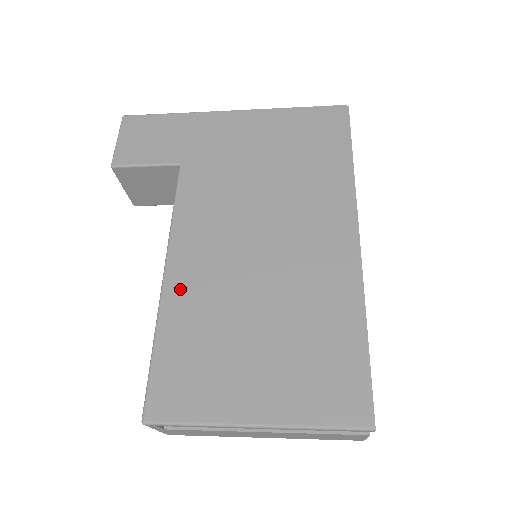
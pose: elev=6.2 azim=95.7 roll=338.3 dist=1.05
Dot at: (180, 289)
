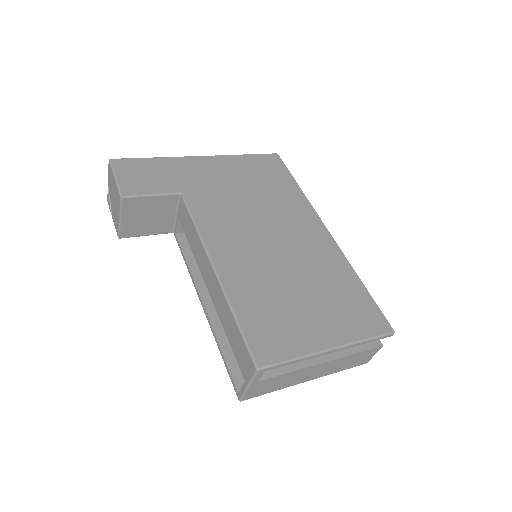
Dot at: (233, 276)
